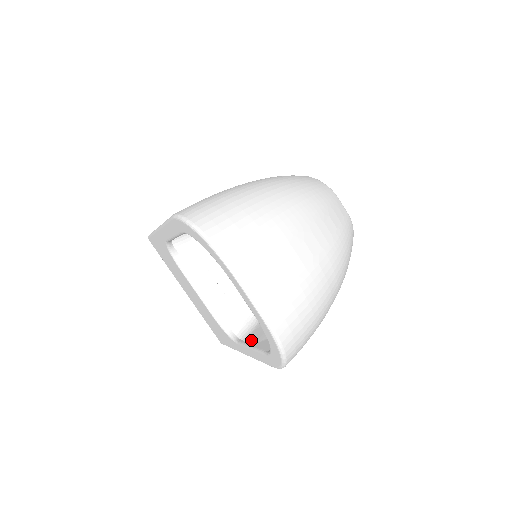
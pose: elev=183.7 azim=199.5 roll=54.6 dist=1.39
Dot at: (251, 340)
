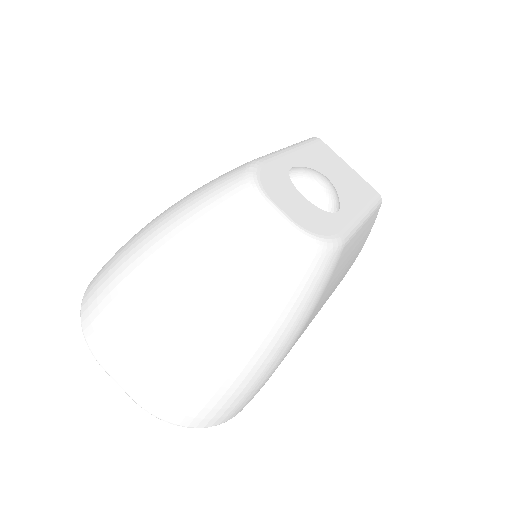
Dot at: occluded
